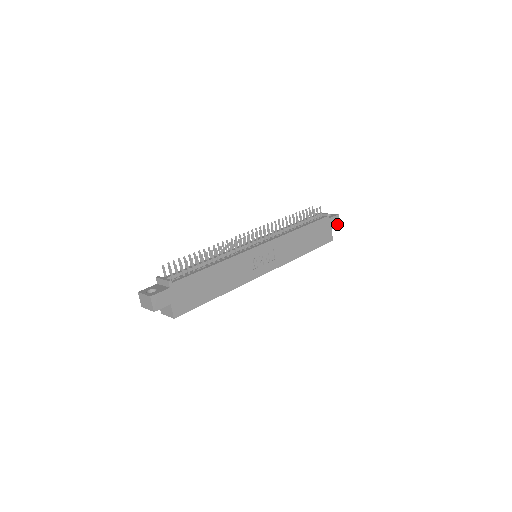
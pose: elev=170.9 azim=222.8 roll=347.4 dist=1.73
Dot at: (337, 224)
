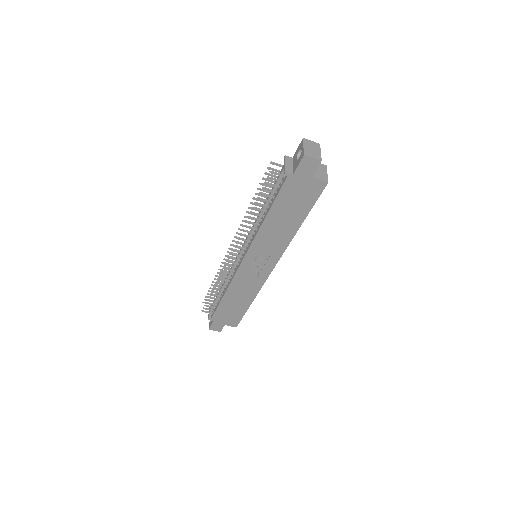
Dot at: (314, 164)
